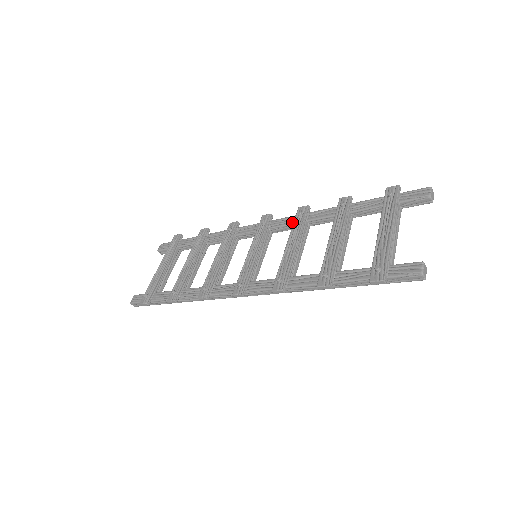
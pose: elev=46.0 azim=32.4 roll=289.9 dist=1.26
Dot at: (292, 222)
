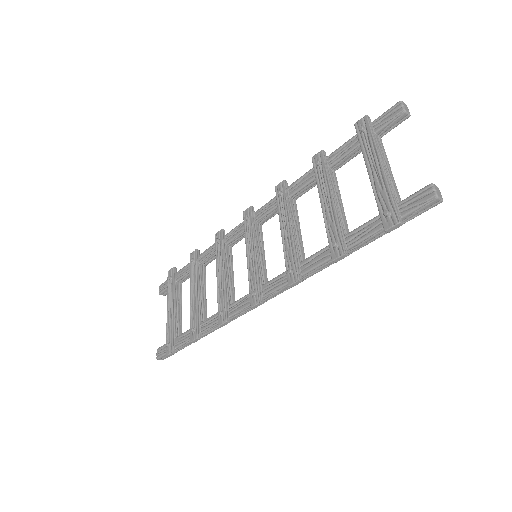
Dot at: (275, 205)
